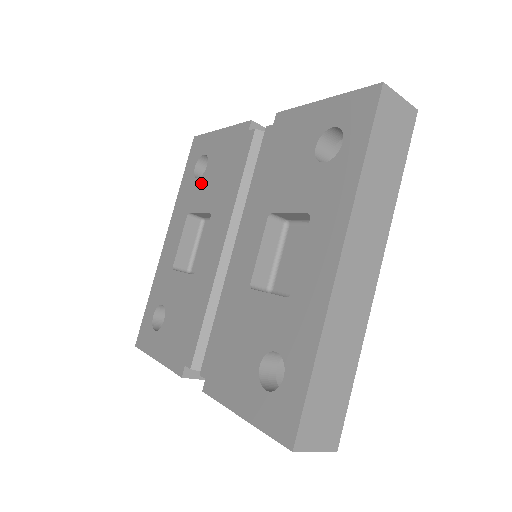
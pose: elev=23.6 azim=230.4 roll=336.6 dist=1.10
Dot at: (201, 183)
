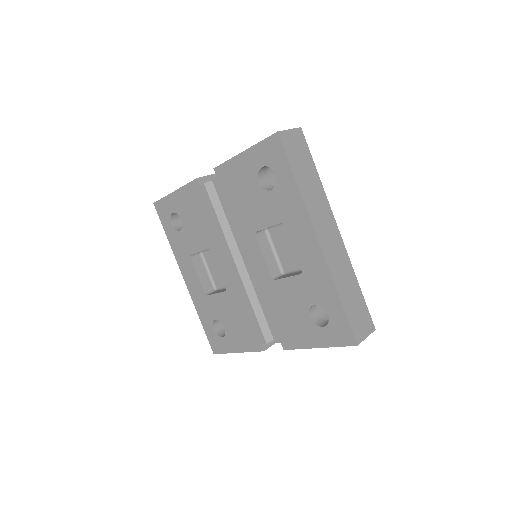
Dot at: (186, 233)
